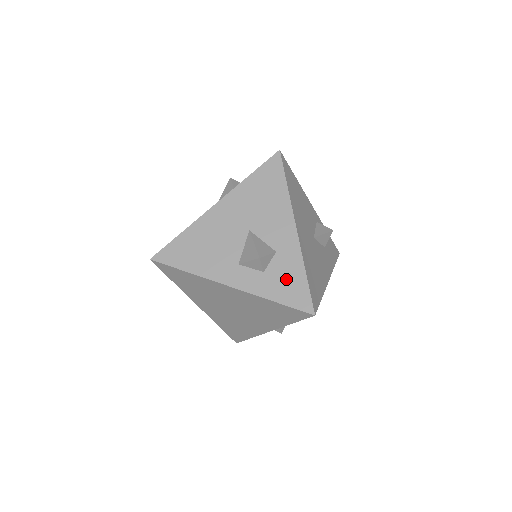
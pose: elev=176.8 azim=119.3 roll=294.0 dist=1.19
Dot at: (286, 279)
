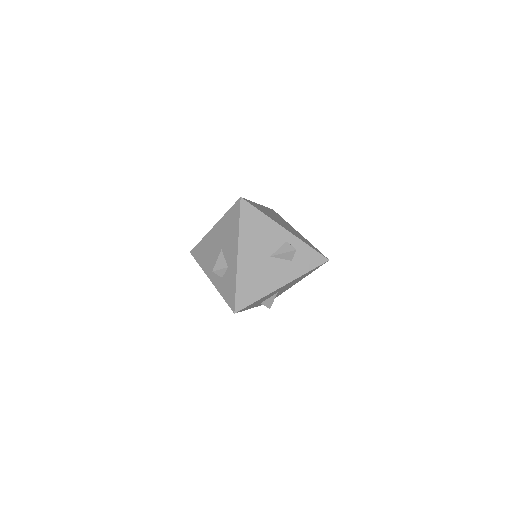
Dot at: (228, 286)
